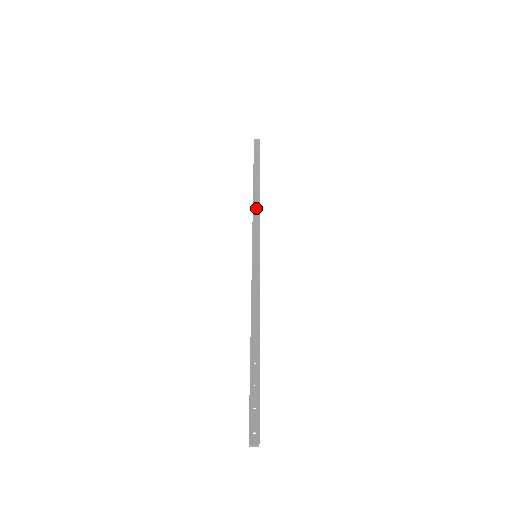
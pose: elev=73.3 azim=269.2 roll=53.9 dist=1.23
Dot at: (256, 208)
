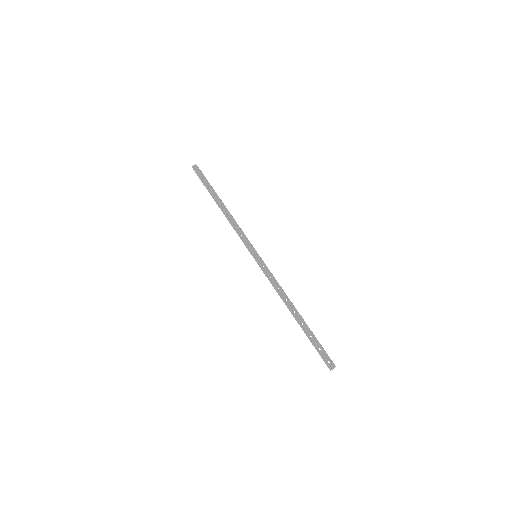
Dot at: (232, 222)
